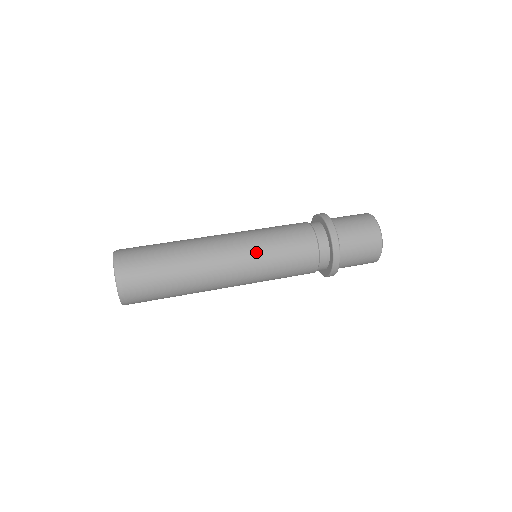
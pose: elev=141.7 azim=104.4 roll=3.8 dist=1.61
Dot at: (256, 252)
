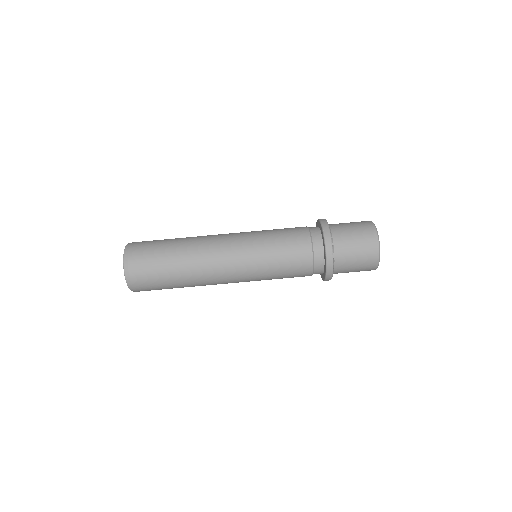
Dot at: (251, 250)
